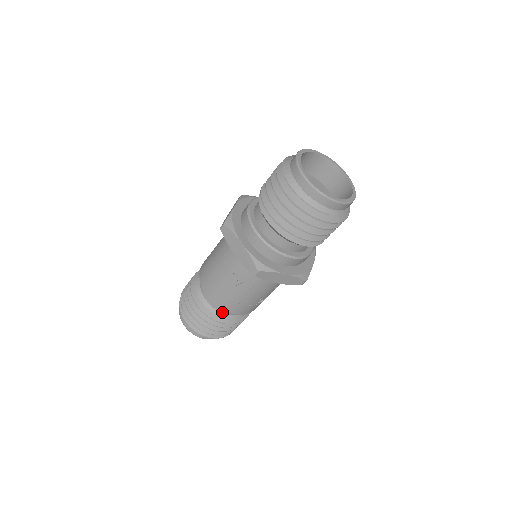
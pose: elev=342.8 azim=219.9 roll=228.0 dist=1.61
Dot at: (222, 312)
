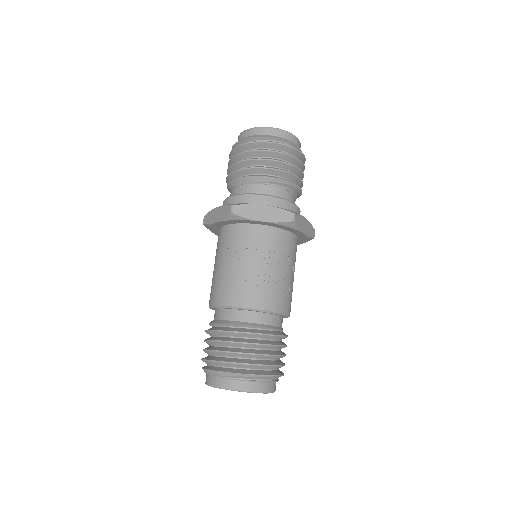
Dot at: (238, 321)
